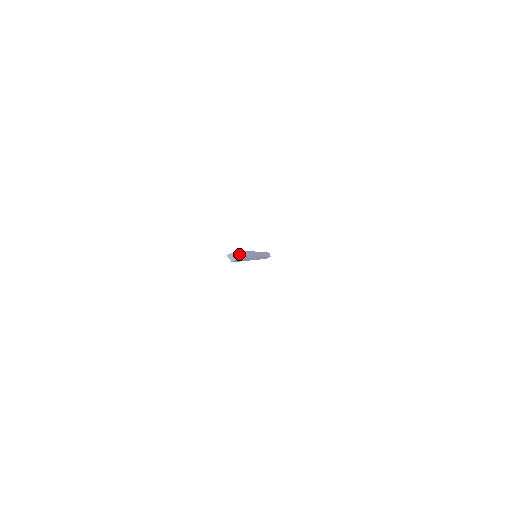
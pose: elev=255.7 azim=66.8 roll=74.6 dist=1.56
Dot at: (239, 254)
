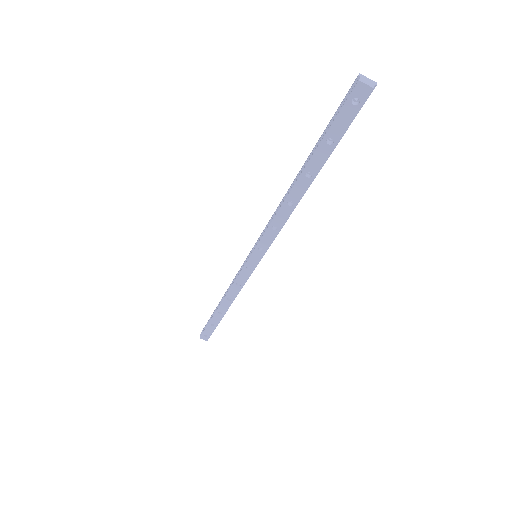
Dot at: (375, 85)
